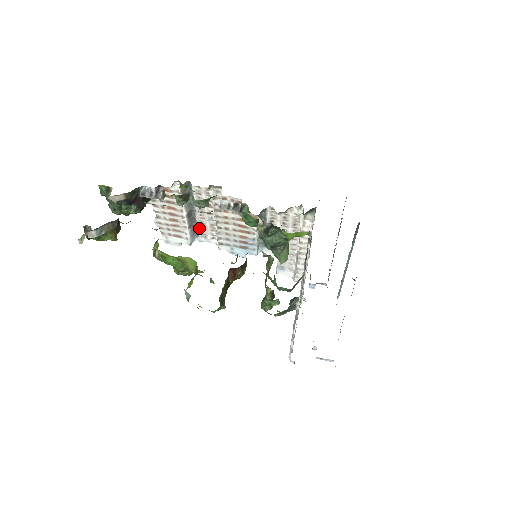
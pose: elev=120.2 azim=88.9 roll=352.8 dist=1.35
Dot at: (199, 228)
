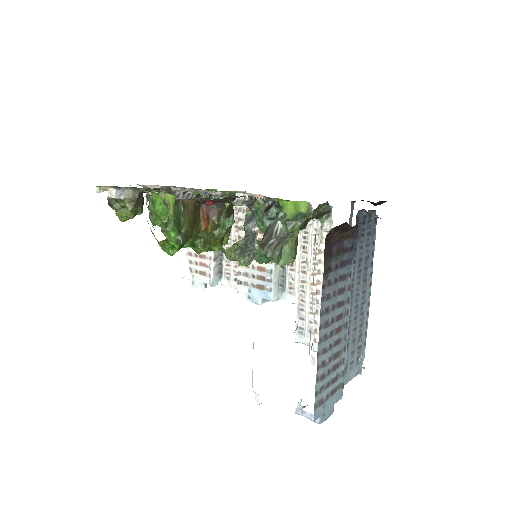
Dot at: (224, 263)
